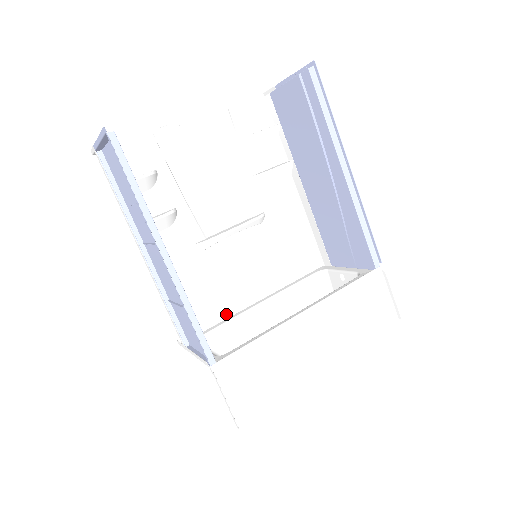
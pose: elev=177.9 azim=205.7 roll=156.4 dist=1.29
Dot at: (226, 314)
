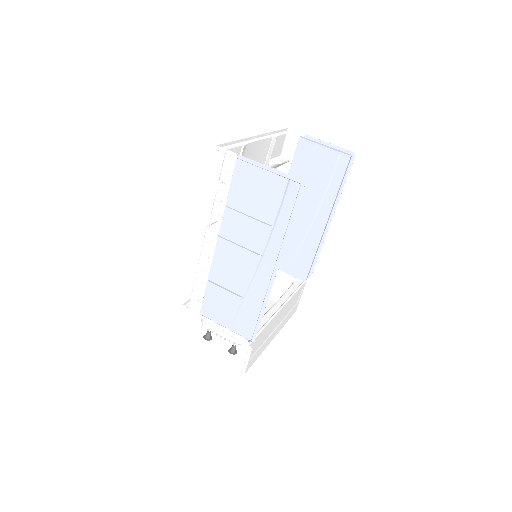
Dot at: occluded
